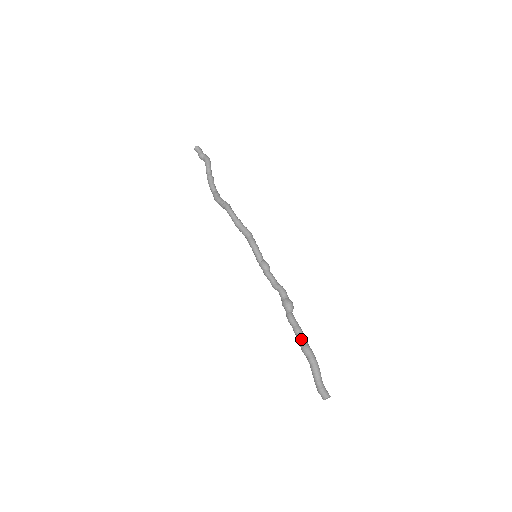
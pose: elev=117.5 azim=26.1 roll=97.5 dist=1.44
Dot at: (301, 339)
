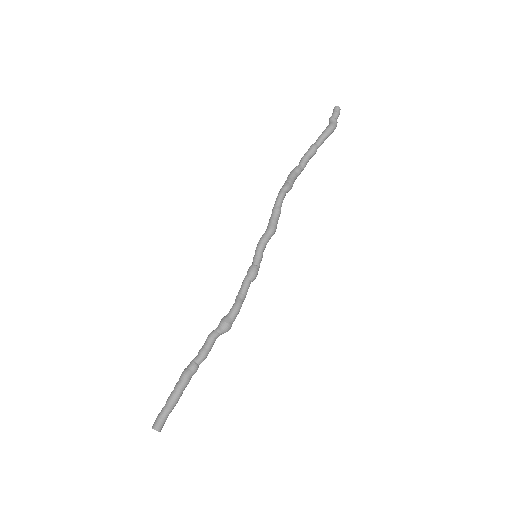
Dot at: (192, 362)
